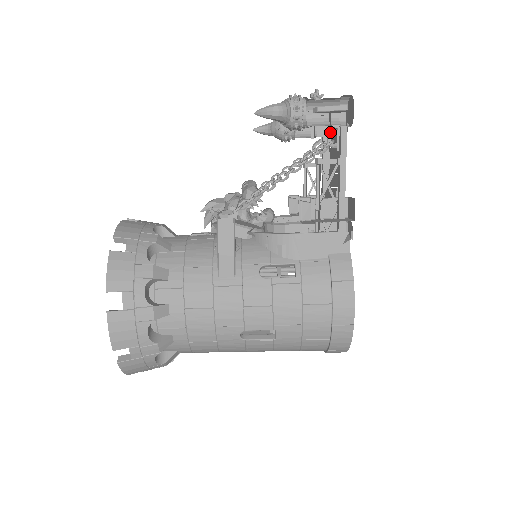
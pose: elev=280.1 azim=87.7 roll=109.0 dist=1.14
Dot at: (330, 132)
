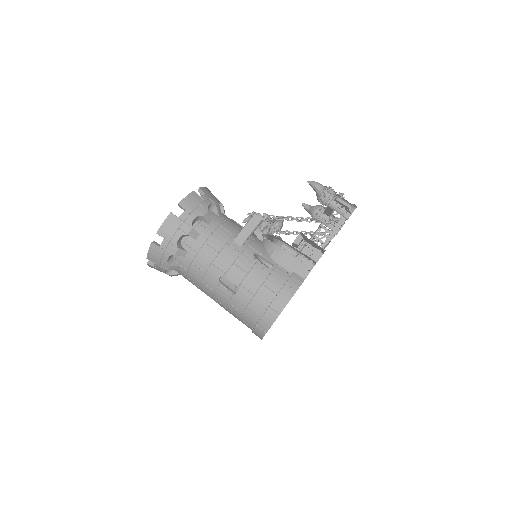
Dot at: occluded
